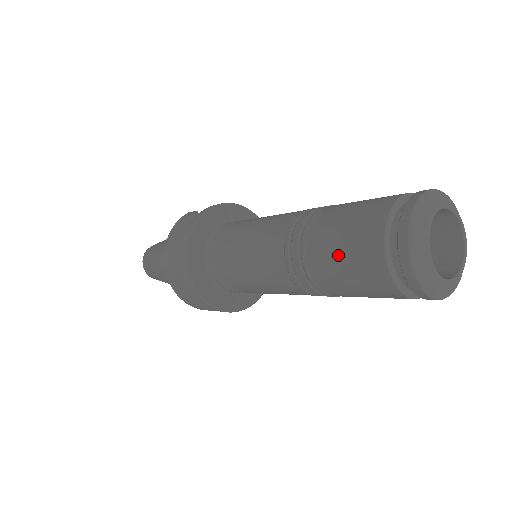
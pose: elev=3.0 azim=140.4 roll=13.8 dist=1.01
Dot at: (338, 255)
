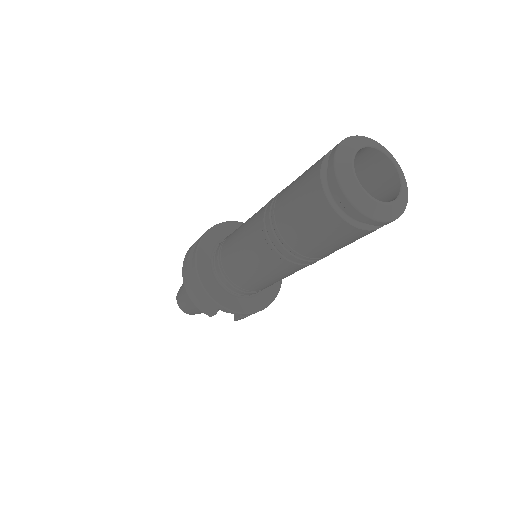
Dot at: (293, 192)
